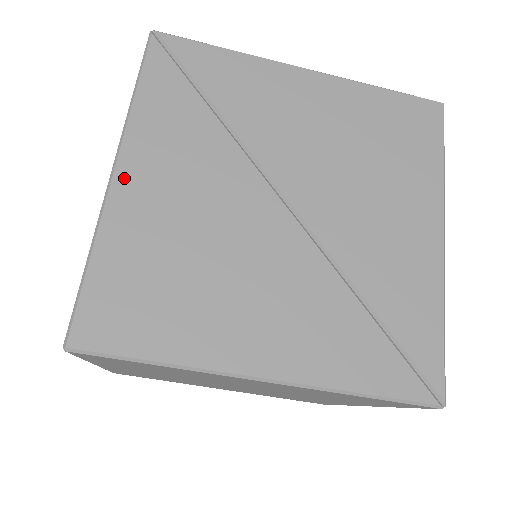
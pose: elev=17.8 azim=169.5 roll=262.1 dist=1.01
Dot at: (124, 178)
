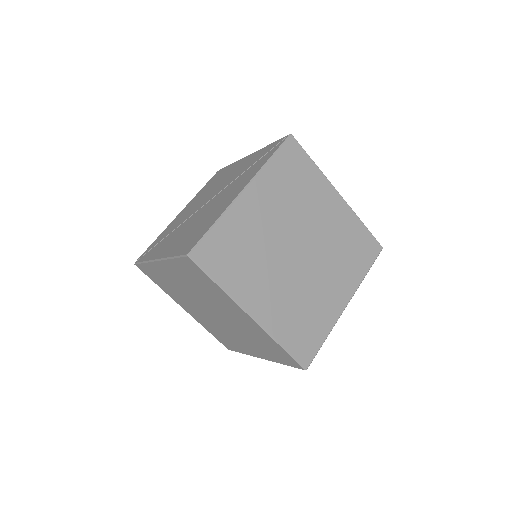
Dot at: (161, 255)
